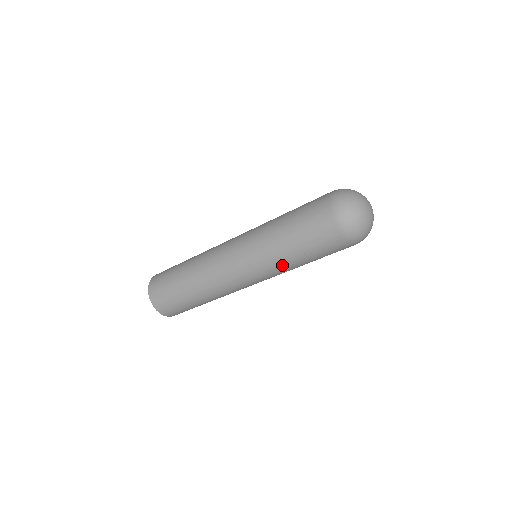
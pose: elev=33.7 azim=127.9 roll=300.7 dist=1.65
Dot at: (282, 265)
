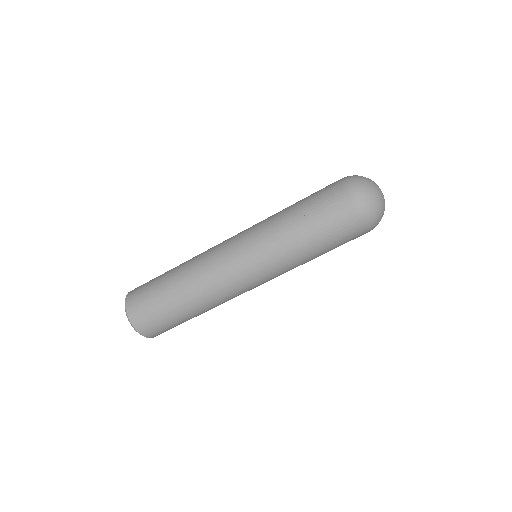
Dot at: (290, 255)
